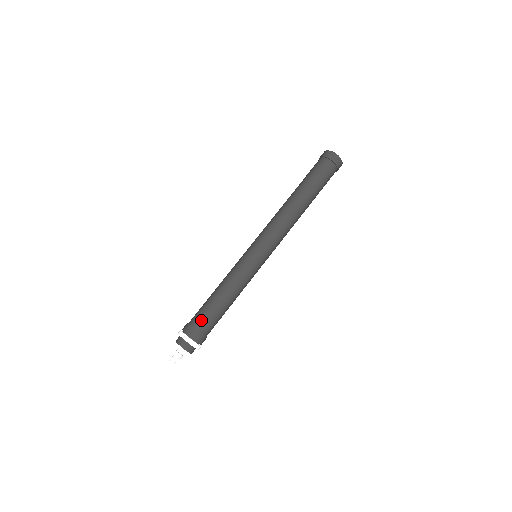
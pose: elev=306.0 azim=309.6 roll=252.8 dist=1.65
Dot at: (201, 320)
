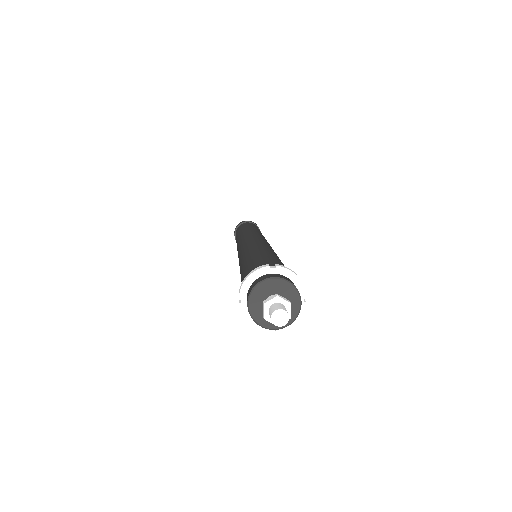
Dot at: (270, 260)
